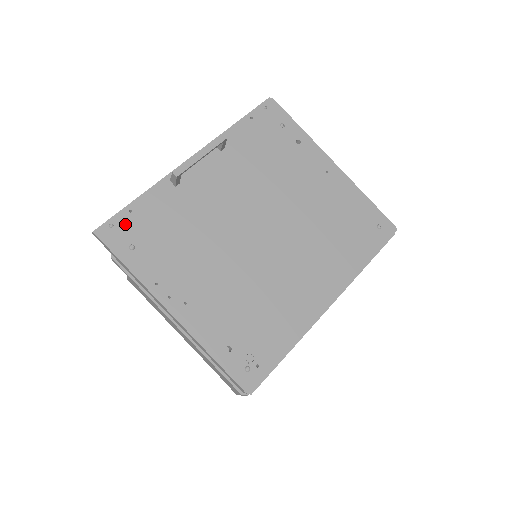
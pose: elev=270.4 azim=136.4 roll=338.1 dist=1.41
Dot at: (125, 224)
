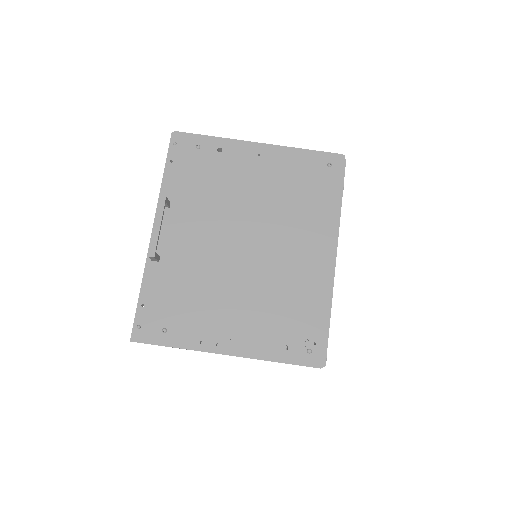
Dot at: (147, 318)
